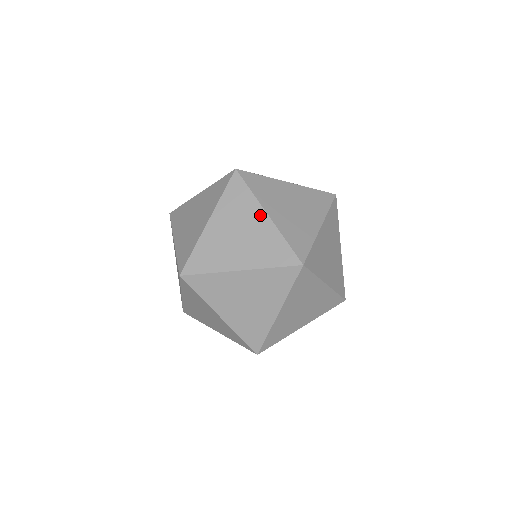
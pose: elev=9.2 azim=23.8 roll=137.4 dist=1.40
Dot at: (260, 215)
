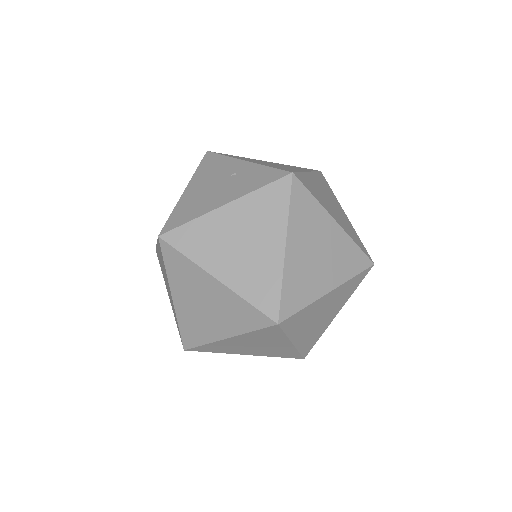
Dot at: occluded
